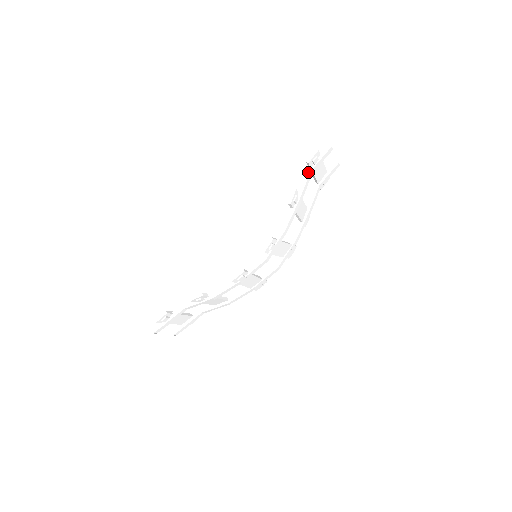
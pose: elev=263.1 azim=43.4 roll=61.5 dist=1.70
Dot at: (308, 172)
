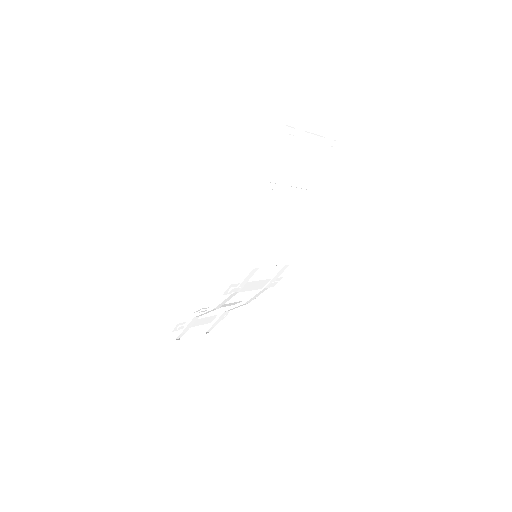
Dot at: (284, 155)
